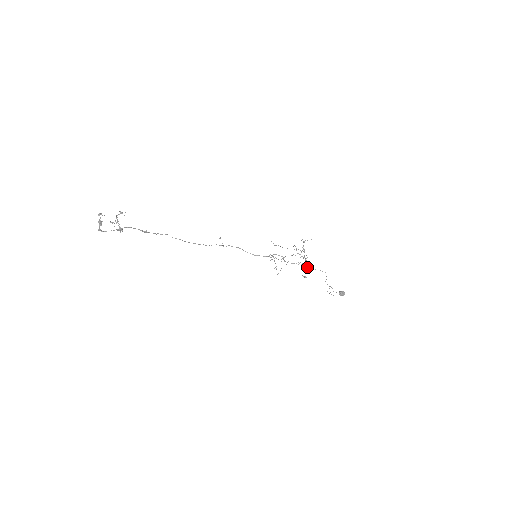
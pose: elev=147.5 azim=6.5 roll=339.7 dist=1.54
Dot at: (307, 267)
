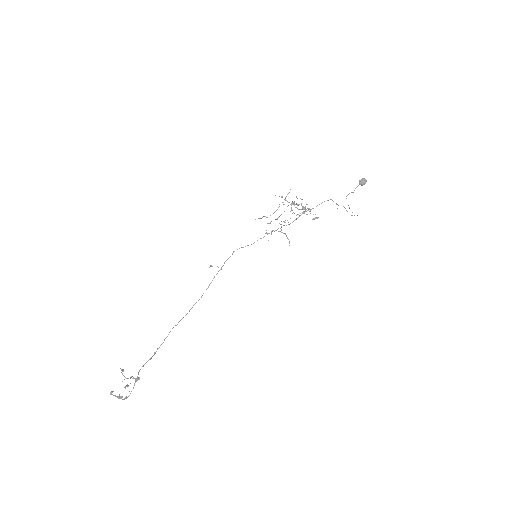
Dot at: (309, 211)
